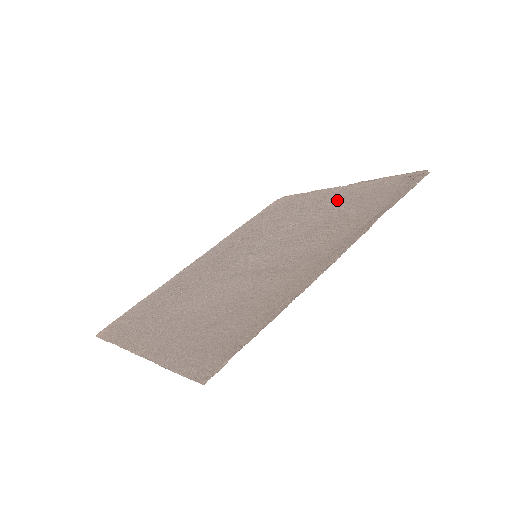
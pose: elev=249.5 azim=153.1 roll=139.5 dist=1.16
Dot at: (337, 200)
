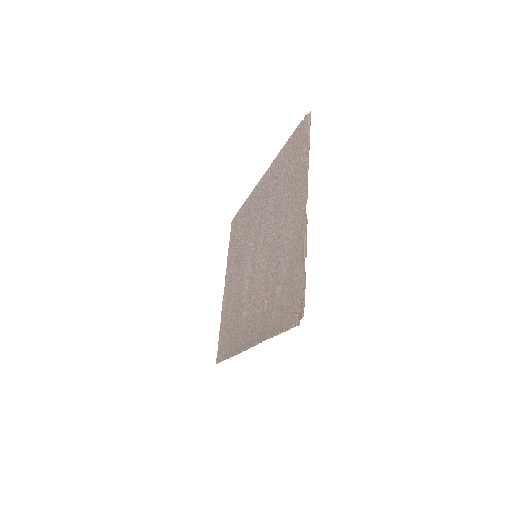
Dot at: (289, 243)
